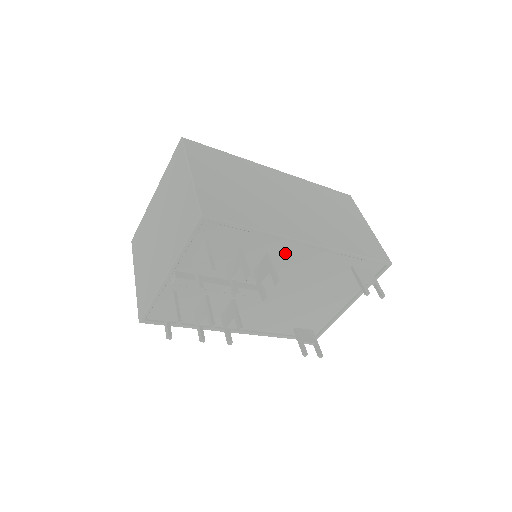
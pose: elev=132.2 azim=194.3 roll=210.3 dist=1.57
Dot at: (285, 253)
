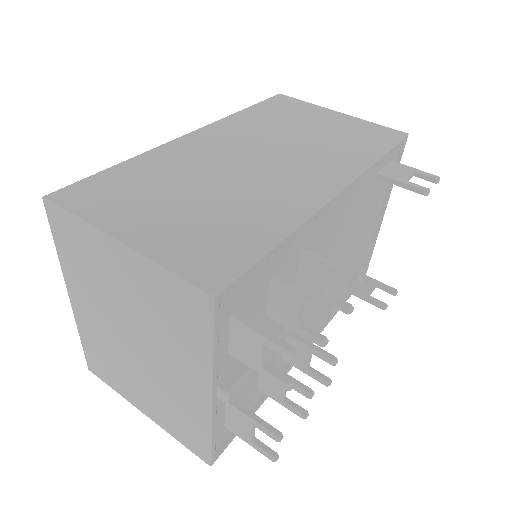
Dot at: (317, 231)
